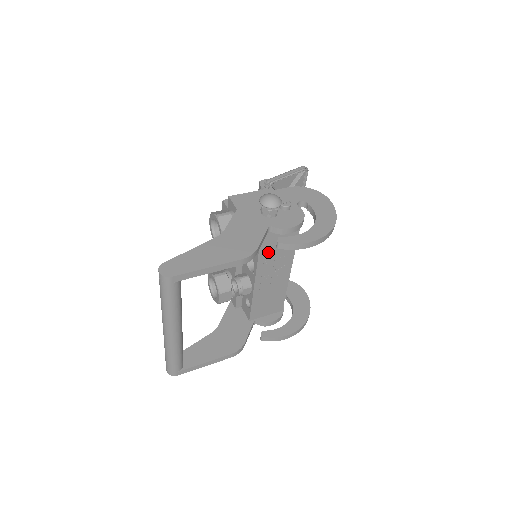
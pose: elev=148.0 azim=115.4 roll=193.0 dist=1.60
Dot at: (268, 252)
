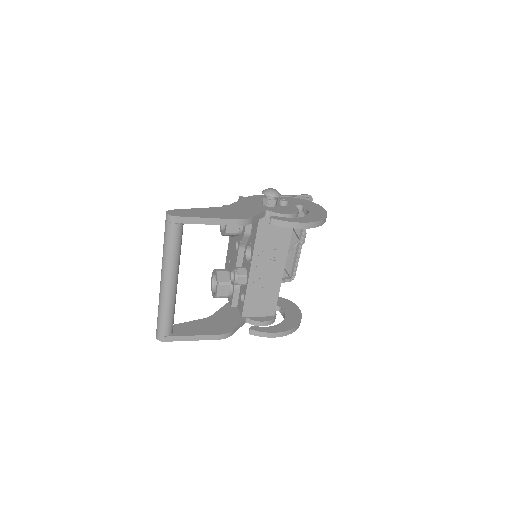
Dot at: (264, 239)
